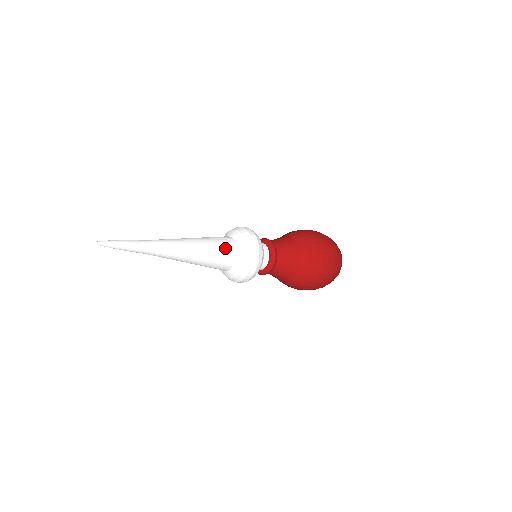
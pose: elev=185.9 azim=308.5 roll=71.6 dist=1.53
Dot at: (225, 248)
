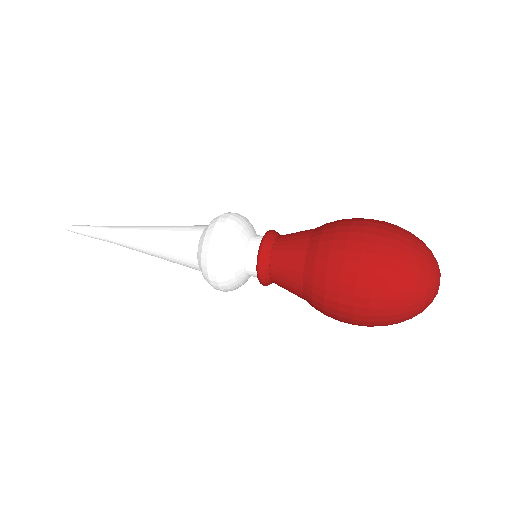
Dot at: (183, 248)
